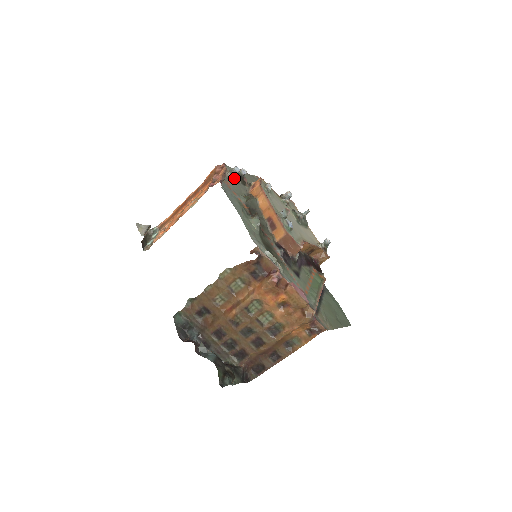
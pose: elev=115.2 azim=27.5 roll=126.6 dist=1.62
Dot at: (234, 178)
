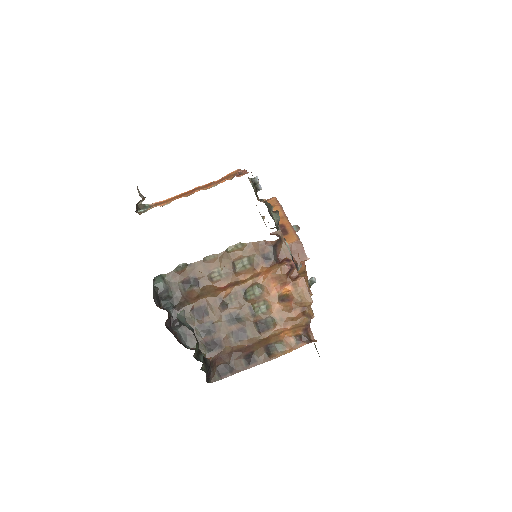
Dot at: (253, 185)
